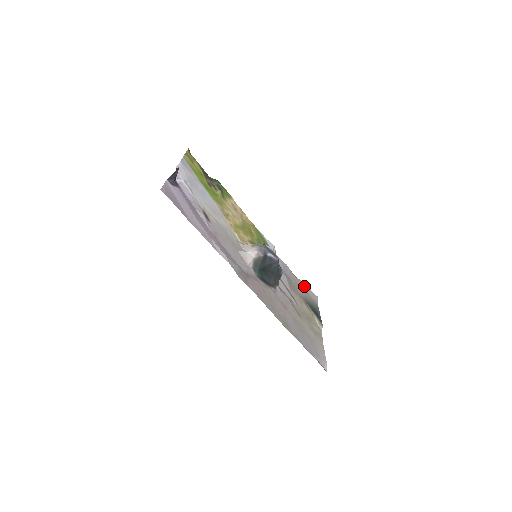
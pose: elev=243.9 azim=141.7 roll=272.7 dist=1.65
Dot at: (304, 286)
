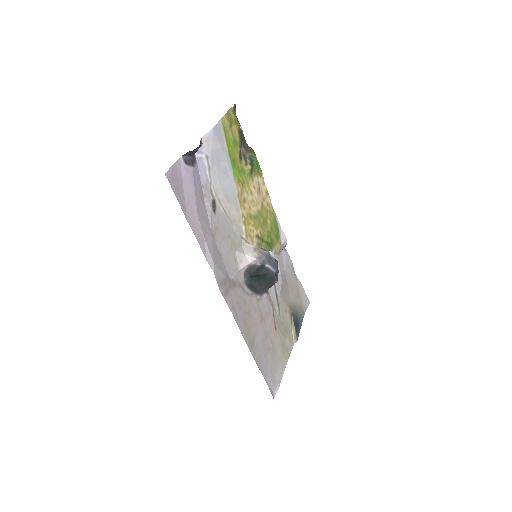
Dot at: (300, 288)
